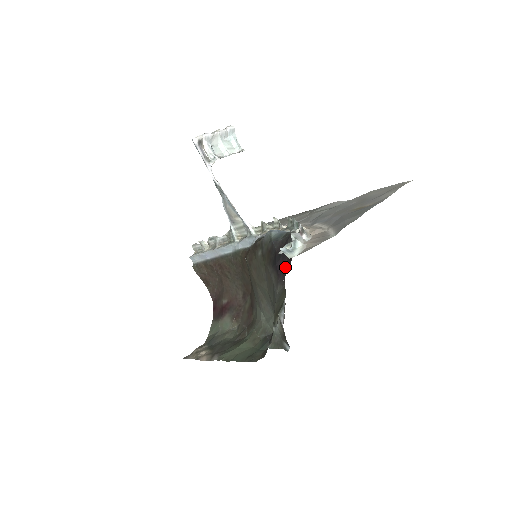
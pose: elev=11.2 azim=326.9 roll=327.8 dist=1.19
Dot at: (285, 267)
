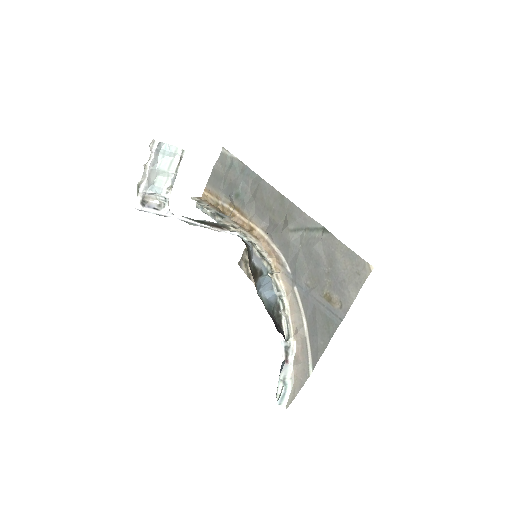
Dot at: occluded
